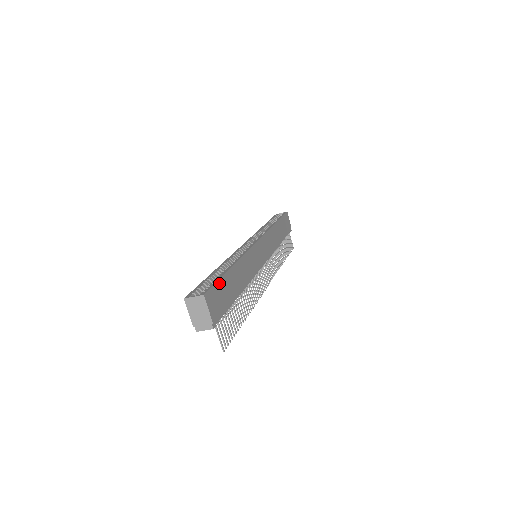
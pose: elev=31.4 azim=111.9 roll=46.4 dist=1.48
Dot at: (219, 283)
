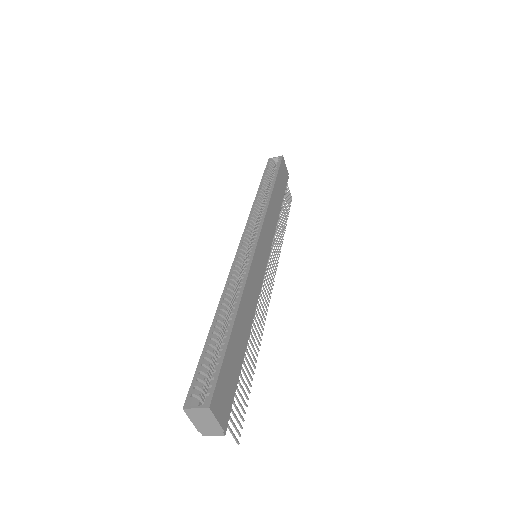
Dot at: (224, 364)
